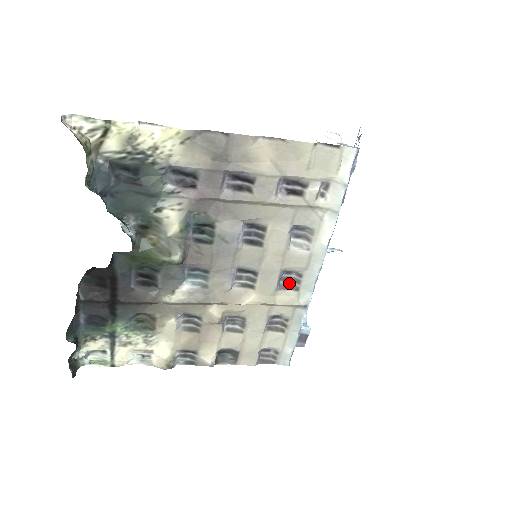
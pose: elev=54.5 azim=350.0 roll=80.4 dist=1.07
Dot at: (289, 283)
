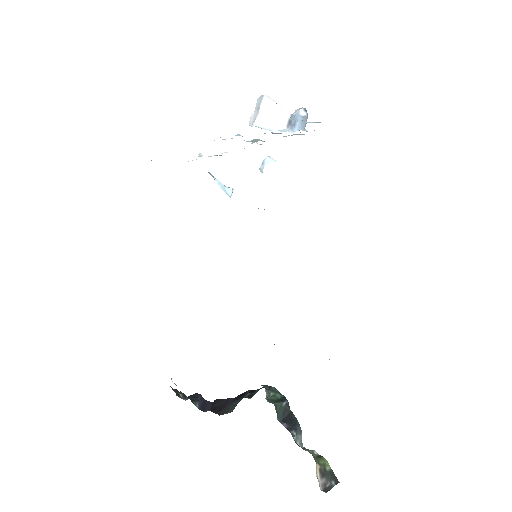
Dot at: occluded
